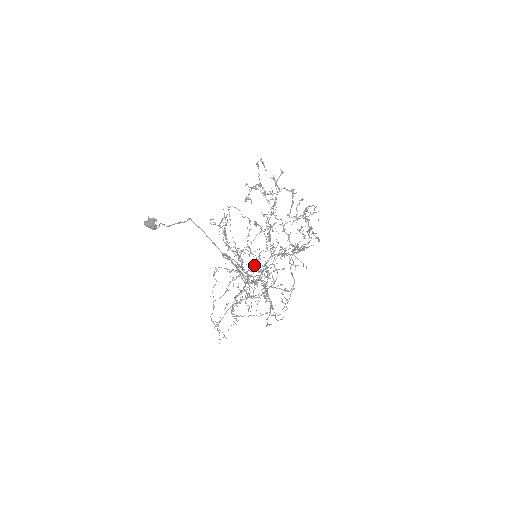
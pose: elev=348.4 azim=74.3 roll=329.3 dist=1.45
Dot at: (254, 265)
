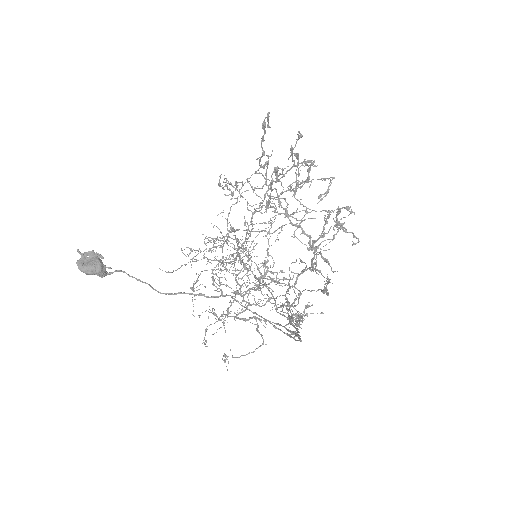
Dot at: (240, 256)
